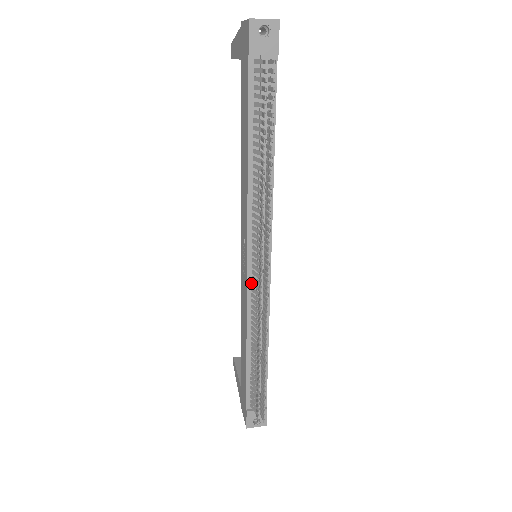
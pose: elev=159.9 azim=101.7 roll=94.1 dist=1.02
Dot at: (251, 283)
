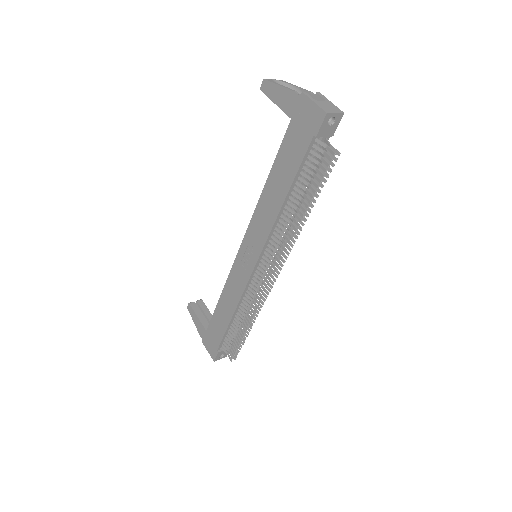
Dot at: (252, 278)
